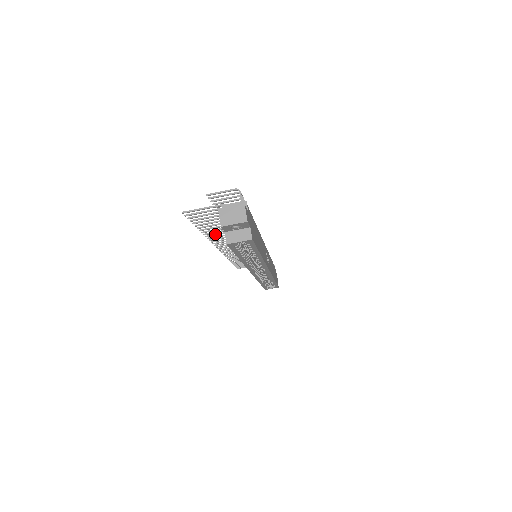
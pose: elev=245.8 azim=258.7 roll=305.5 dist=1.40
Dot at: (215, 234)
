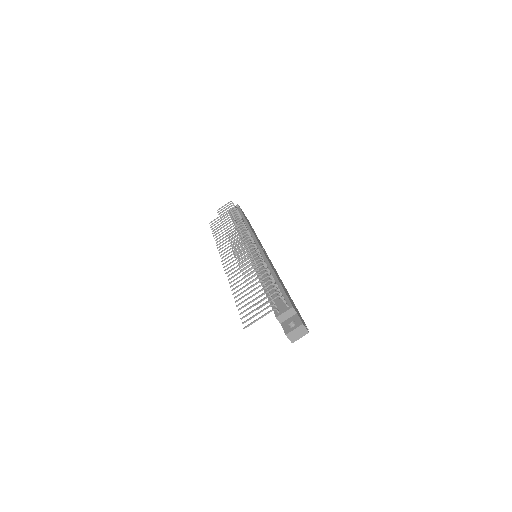
Dot at: occluded
